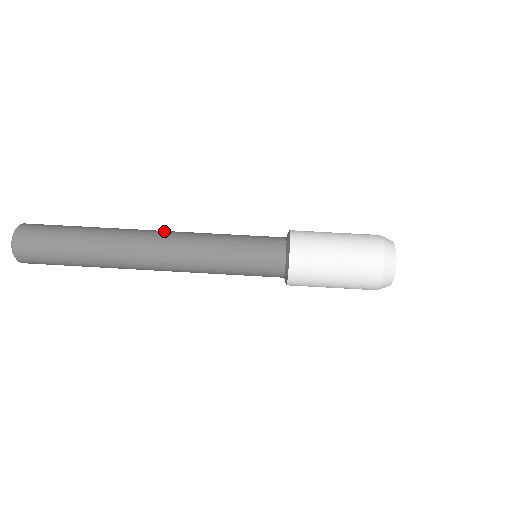
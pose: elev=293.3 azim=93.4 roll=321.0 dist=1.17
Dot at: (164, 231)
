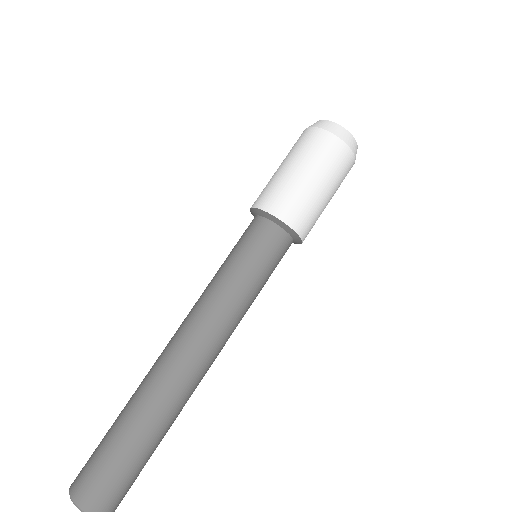
Dot at: (175, 333)
